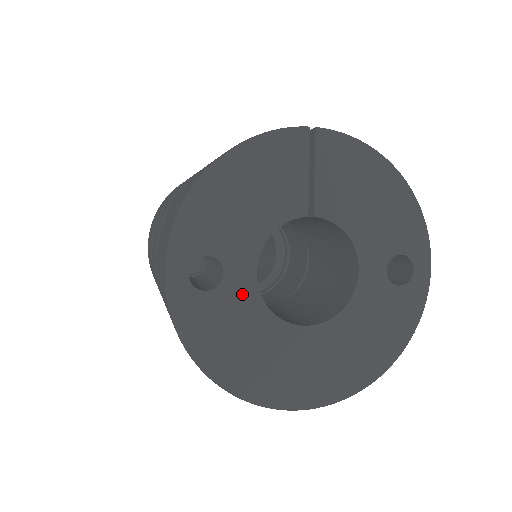
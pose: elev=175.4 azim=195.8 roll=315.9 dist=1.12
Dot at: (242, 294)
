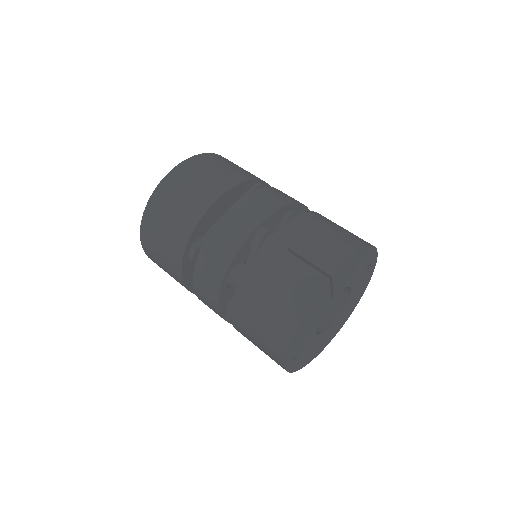
Dot at: (311, 342)
